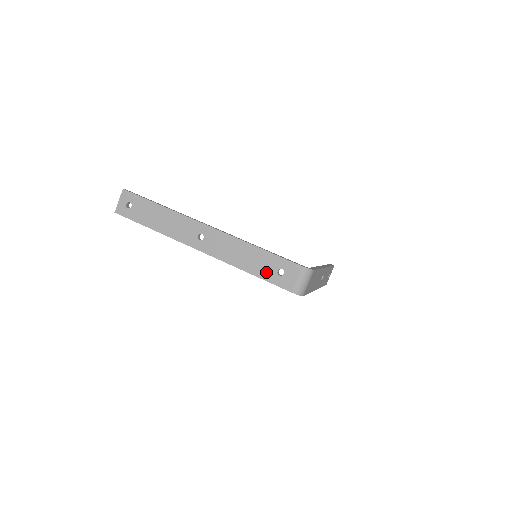
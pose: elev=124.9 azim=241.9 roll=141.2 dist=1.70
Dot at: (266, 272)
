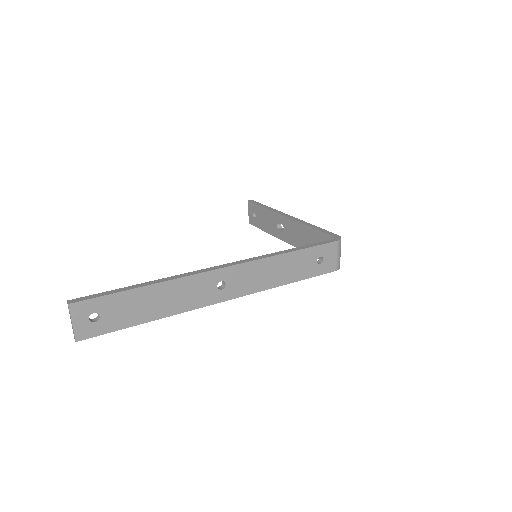
Dot at: (307, 270)
